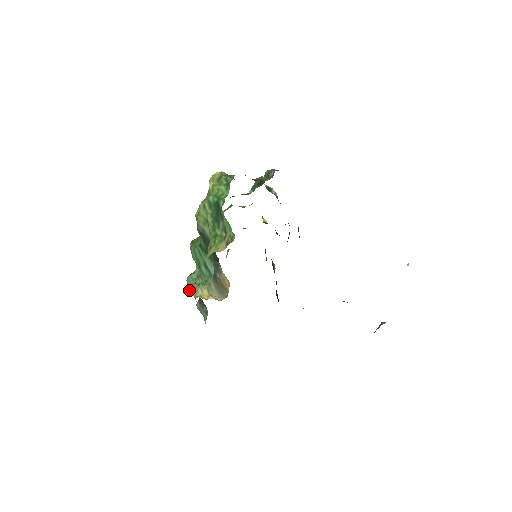
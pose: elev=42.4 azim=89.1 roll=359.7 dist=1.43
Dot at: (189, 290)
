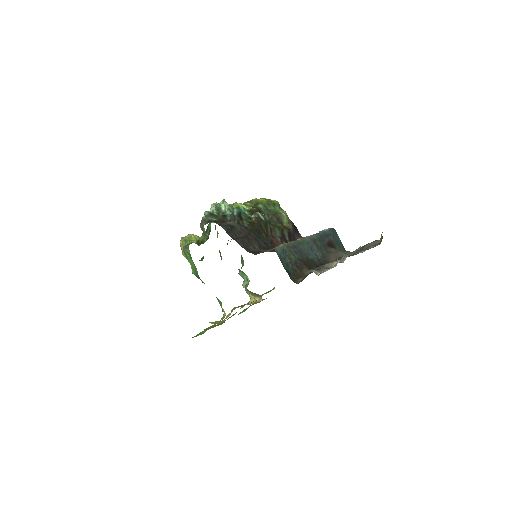
Dot at: occluded
